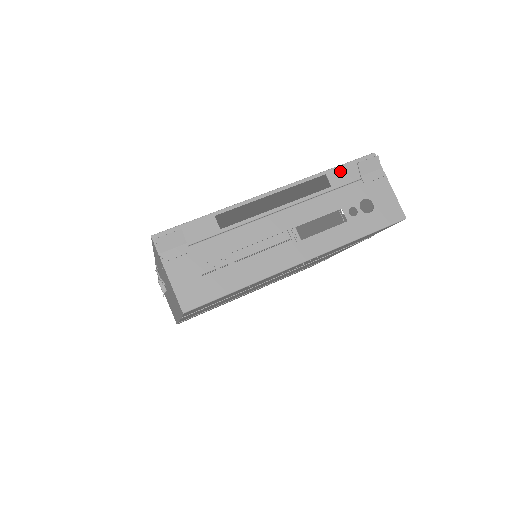
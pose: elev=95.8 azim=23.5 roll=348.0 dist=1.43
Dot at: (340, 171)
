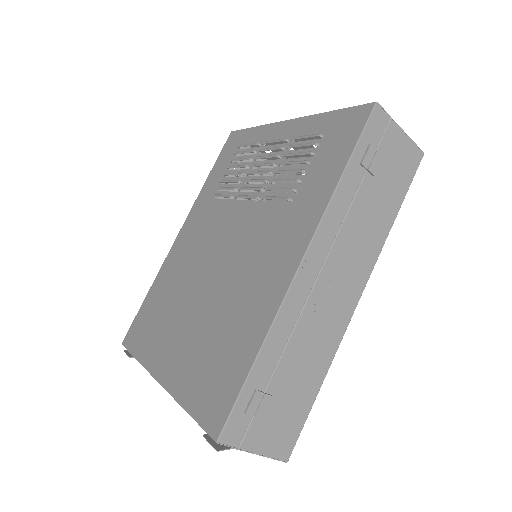
Dot at: occluded
